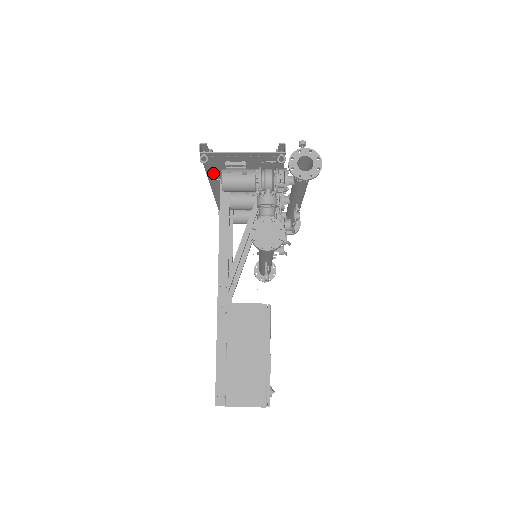
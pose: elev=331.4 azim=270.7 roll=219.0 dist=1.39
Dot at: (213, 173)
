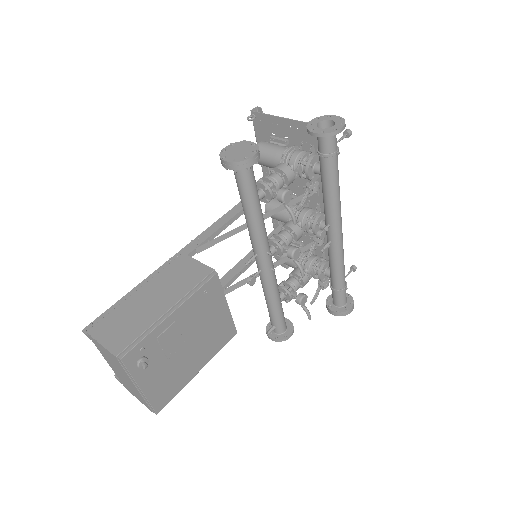
Dot at: occluded
